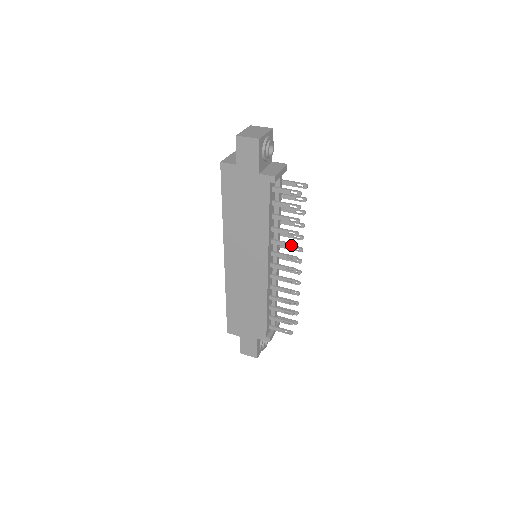
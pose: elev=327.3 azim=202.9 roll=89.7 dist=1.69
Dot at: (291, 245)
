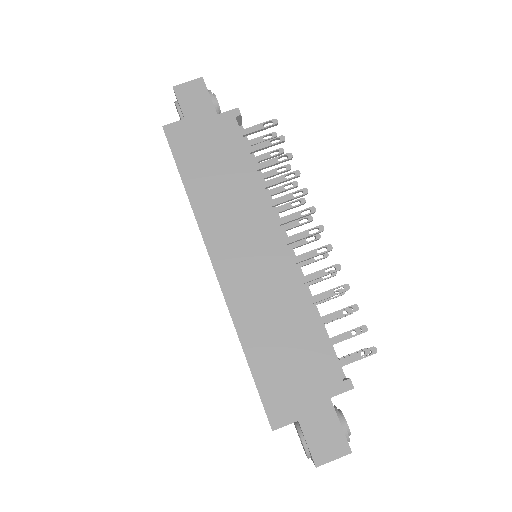
Dot at: (294, 221)
